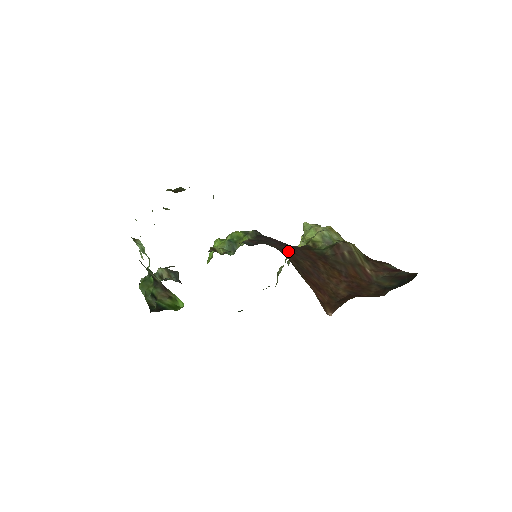
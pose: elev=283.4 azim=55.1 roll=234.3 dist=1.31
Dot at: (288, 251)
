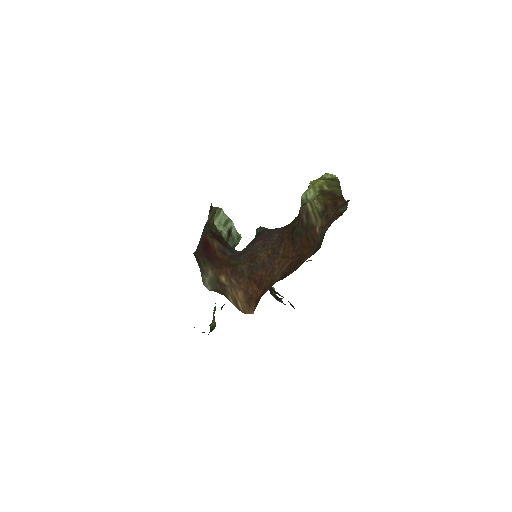
Dot at: (255, 248)
